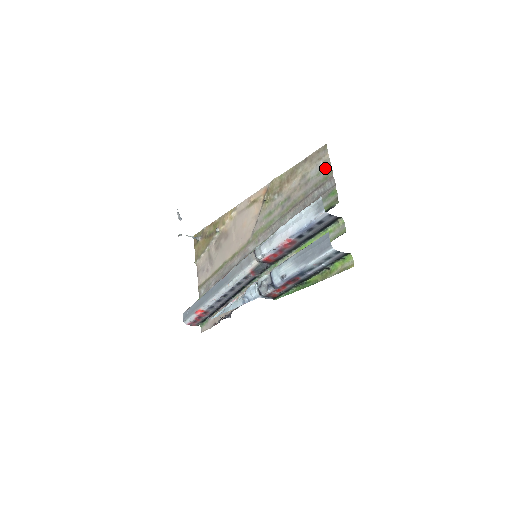
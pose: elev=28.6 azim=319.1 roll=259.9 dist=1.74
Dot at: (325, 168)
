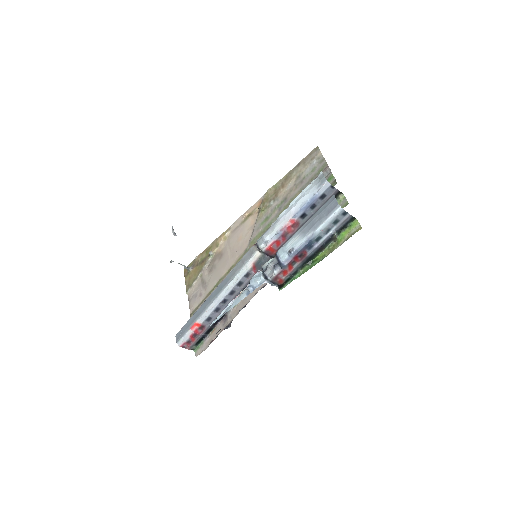
Dot at: (319, 163)
